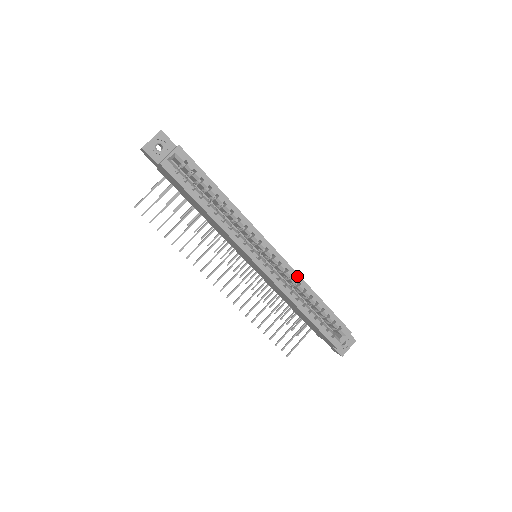
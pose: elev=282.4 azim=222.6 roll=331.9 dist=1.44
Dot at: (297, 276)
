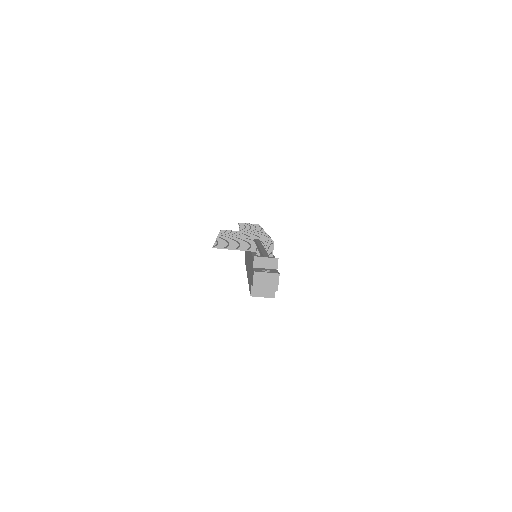
Dot at: occluded
